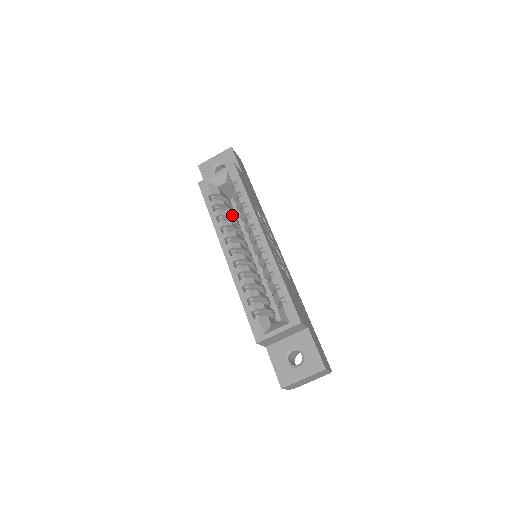
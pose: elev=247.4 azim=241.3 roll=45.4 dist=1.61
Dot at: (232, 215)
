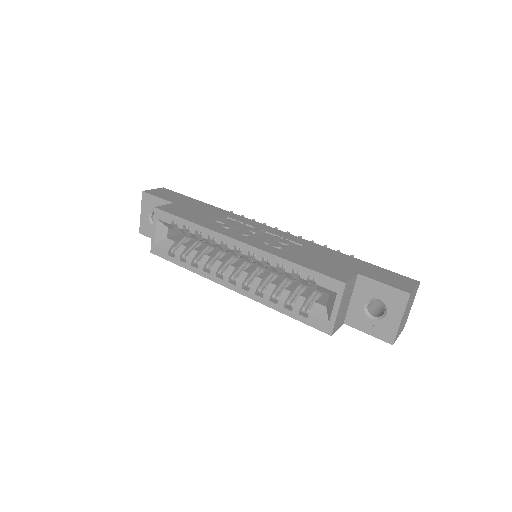
Dot at: (203, 245)
